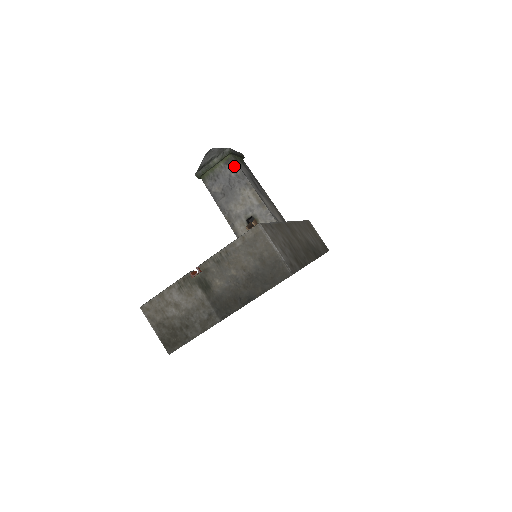
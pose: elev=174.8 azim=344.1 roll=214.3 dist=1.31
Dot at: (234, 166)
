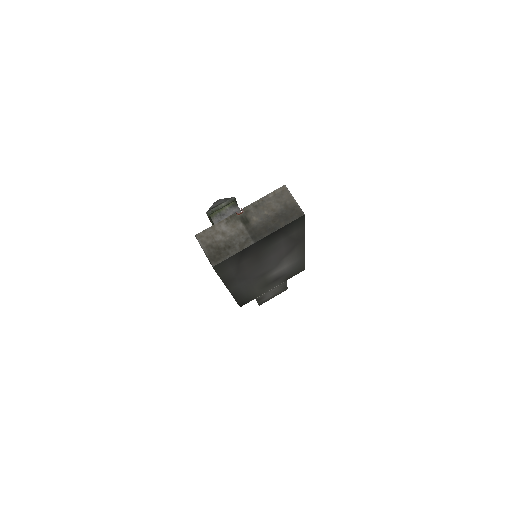
Dot at: (237, 209)
